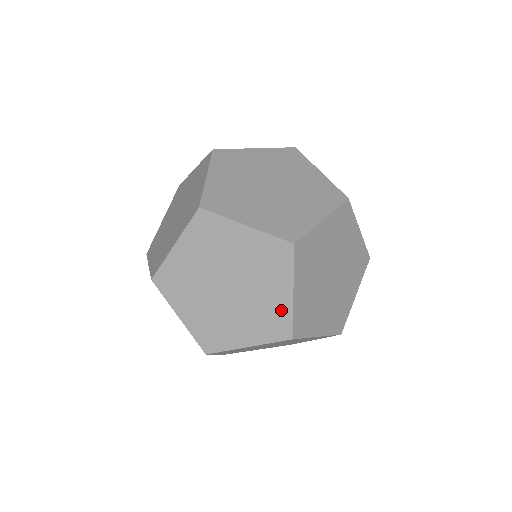
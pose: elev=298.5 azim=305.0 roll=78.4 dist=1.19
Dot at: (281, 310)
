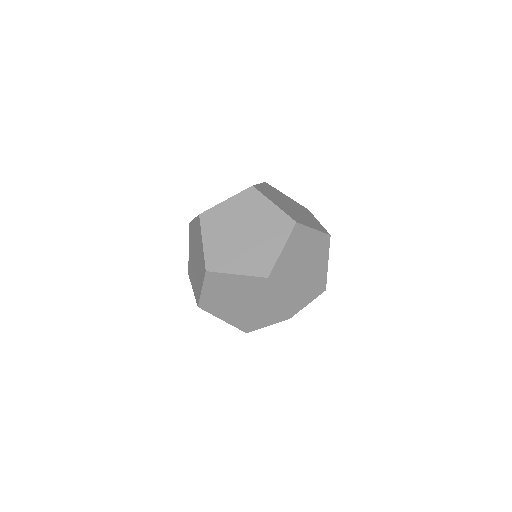
Dot at: (202, 256)
